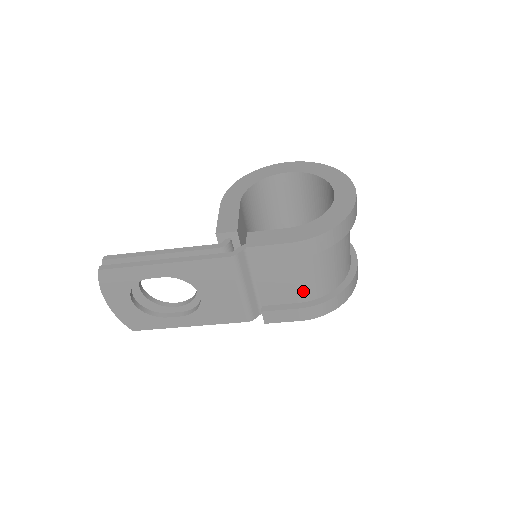
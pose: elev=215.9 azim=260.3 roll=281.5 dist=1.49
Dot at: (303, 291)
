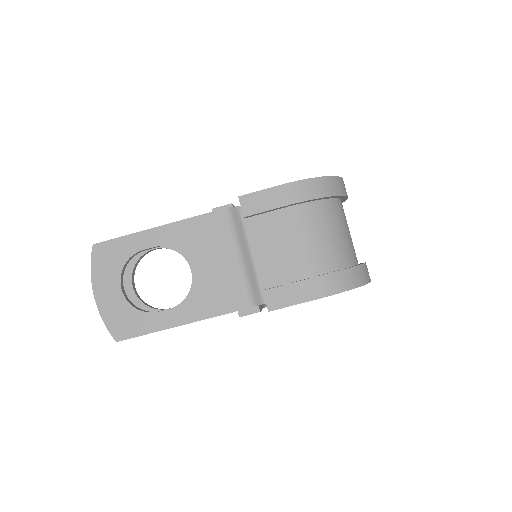
Dot at: (306, 261)
